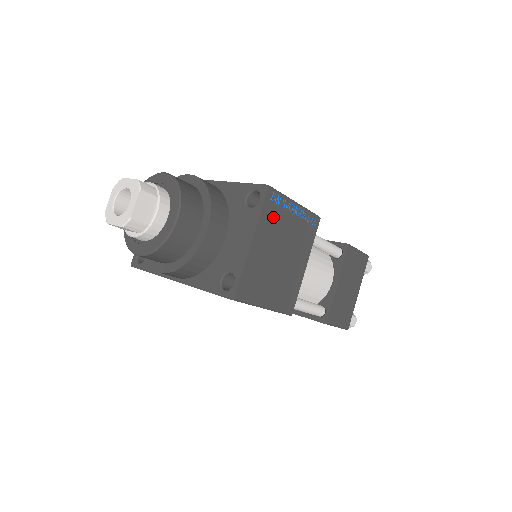
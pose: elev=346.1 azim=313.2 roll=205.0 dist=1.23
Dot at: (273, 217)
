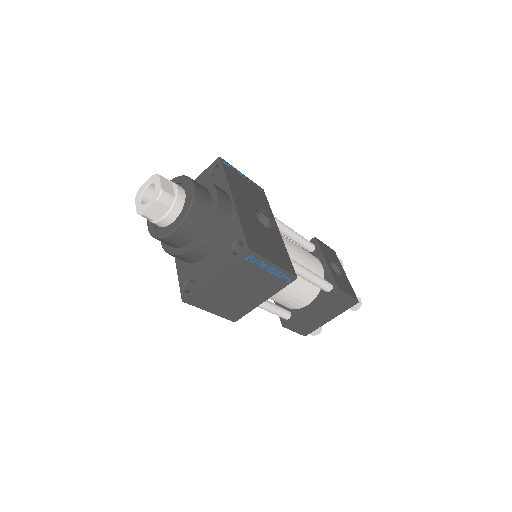
Dot at: (244, 268)
